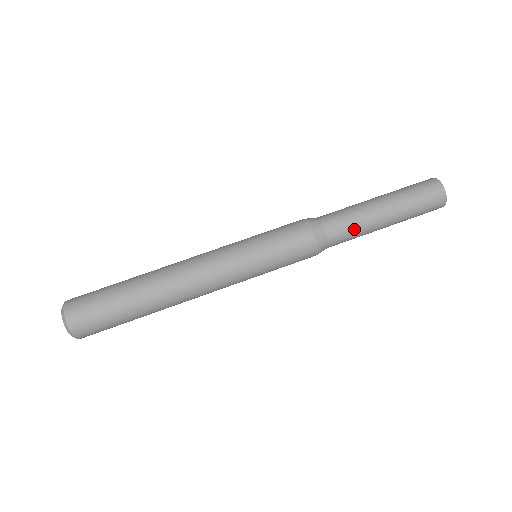
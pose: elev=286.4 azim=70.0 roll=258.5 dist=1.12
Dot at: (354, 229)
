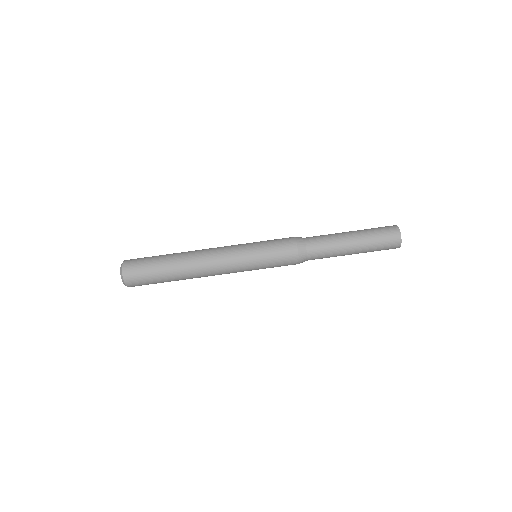
Dot at: occluded
